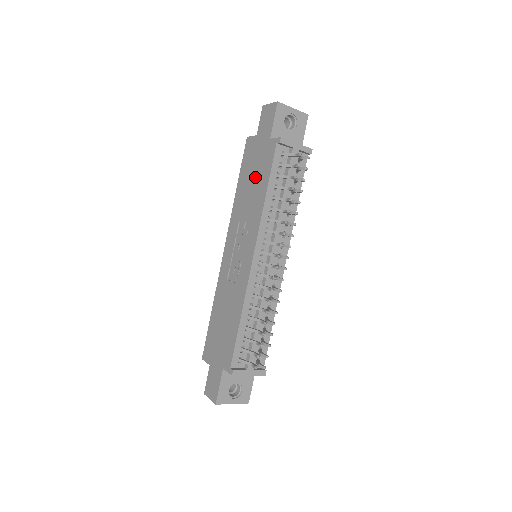
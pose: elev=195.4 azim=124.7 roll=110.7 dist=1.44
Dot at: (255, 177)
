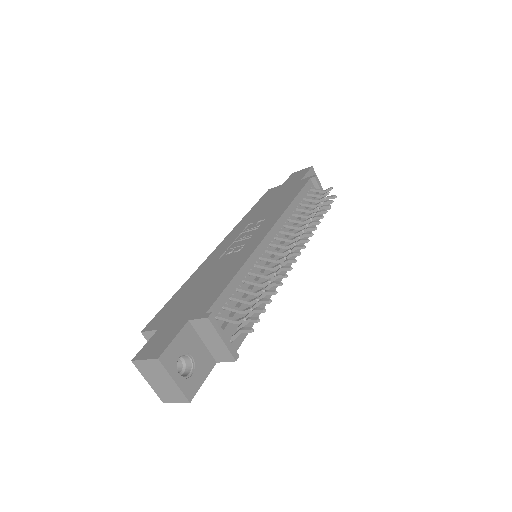
Dot at: (278, 198)
